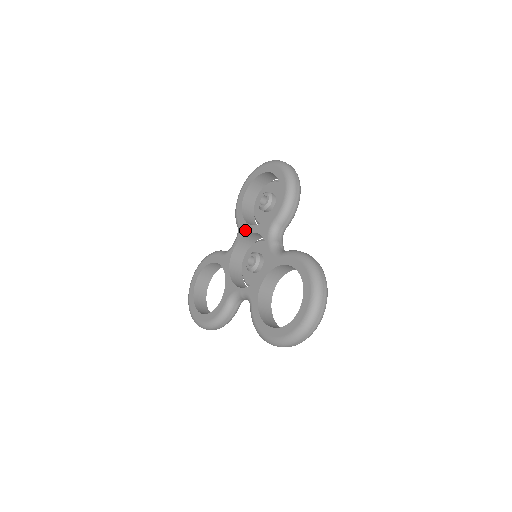
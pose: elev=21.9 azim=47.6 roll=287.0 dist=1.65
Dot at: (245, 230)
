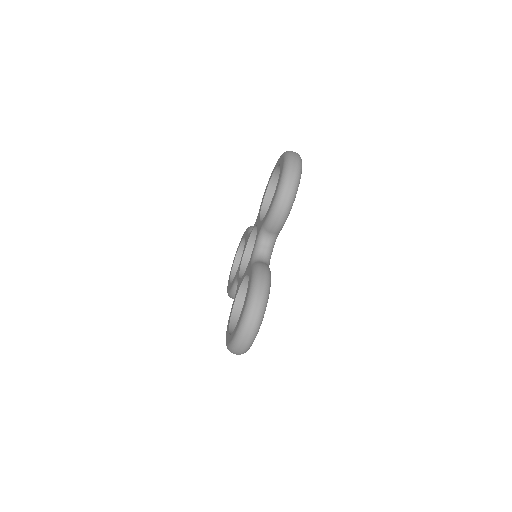
Dot at: (239, 268)
